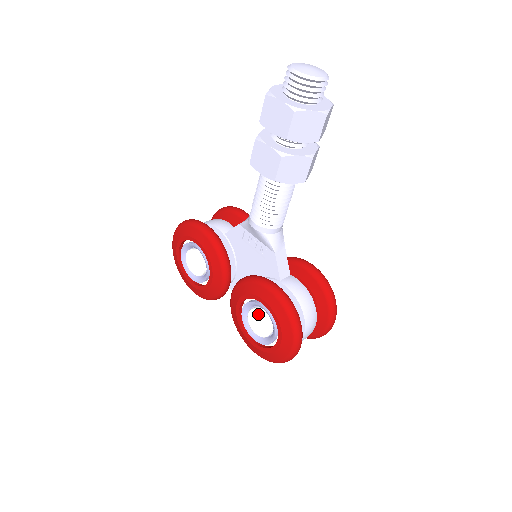
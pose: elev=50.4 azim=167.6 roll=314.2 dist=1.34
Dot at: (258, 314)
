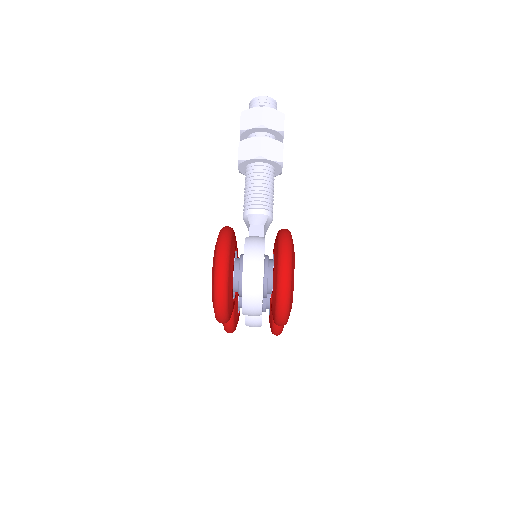
Dot at: occluded
